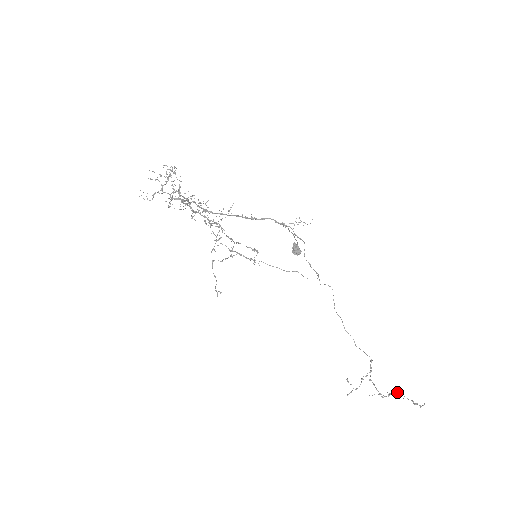
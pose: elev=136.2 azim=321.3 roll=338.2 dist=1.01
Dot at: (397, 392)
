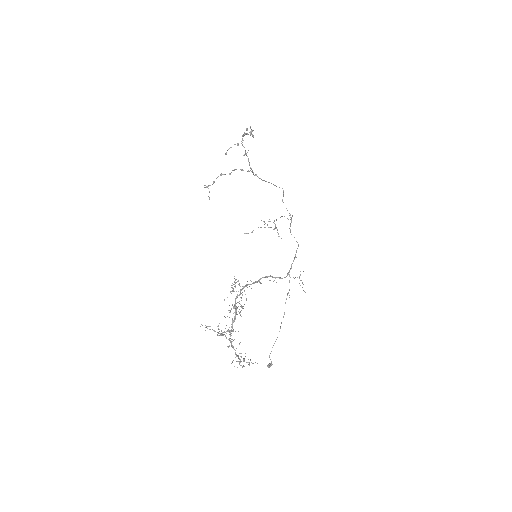
Dot at: (274, 223)
